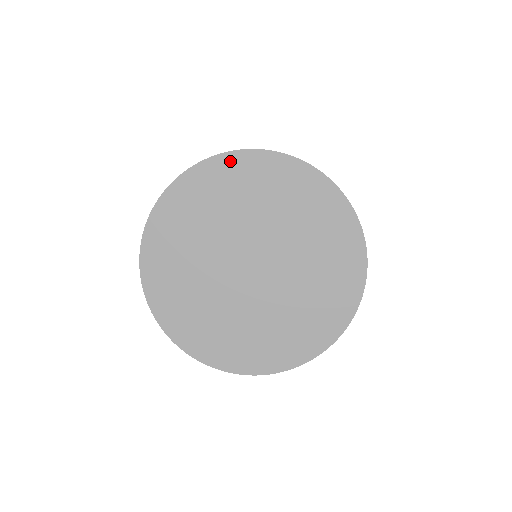
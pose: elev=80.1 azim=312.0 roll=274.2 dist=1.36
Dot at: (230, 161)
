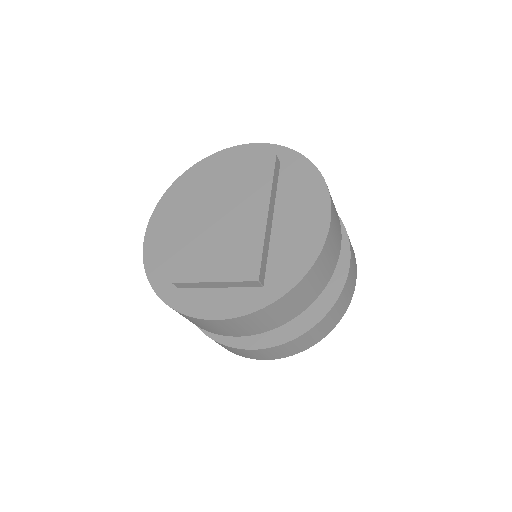
Dot at: (172, 192)
